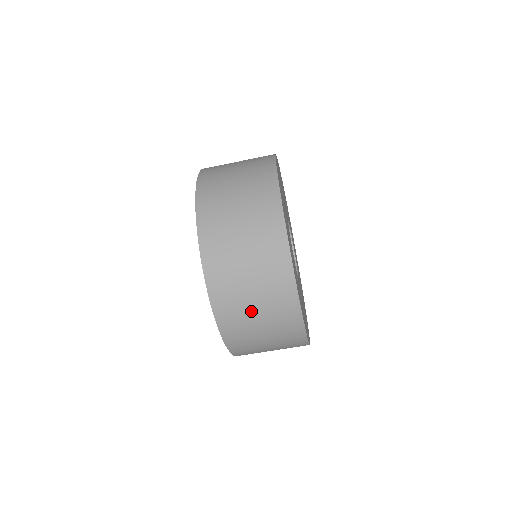
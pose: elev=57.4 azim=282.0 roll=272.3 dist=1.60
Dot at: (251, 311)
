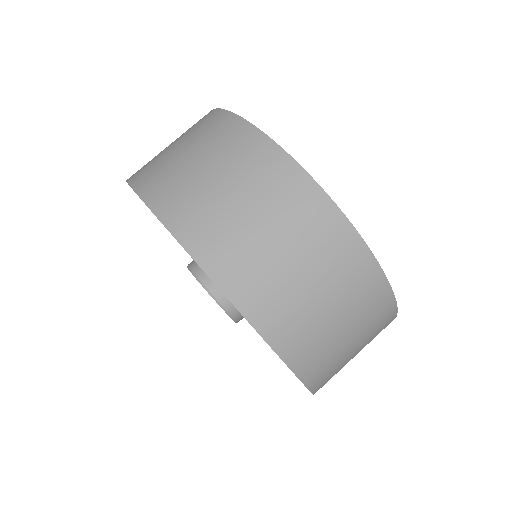
Dot at: (338, 337)
